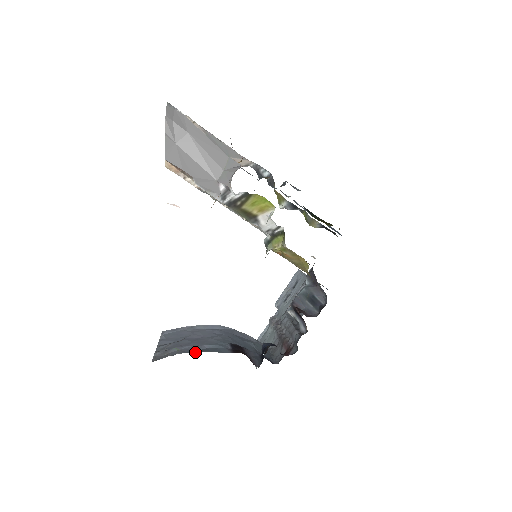
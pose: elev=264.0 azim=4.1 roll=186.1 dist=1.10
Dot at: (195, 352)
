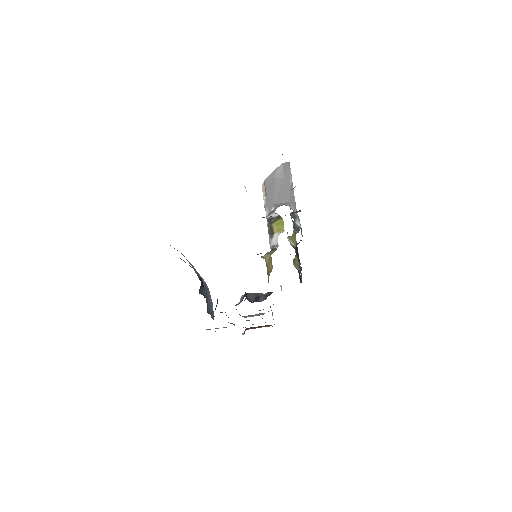
Dot at: occluded
